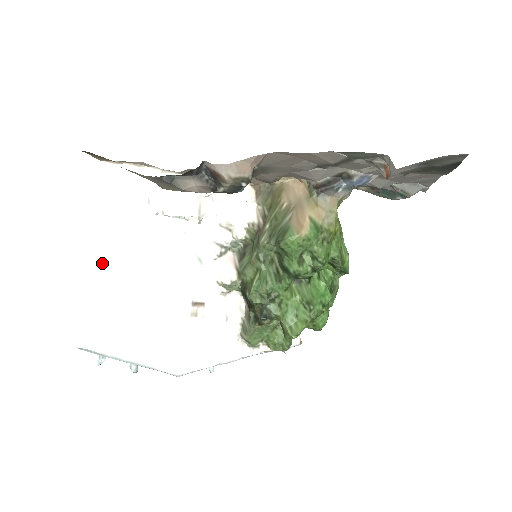
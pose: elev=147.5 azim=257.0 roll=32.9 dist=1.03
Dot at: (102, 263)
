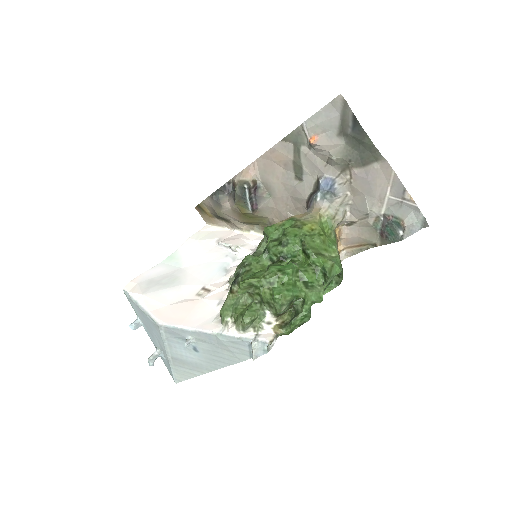
Dot at: (172, 261)
